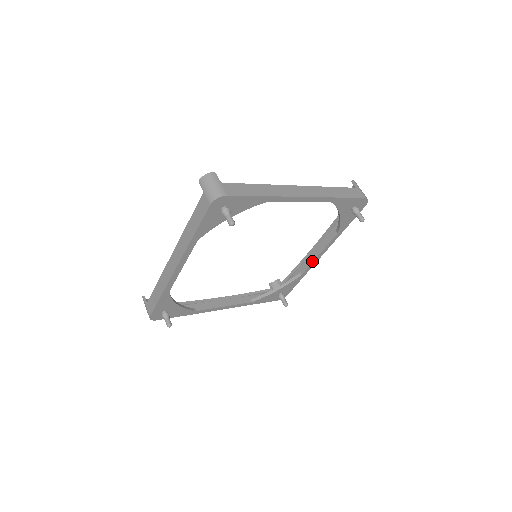
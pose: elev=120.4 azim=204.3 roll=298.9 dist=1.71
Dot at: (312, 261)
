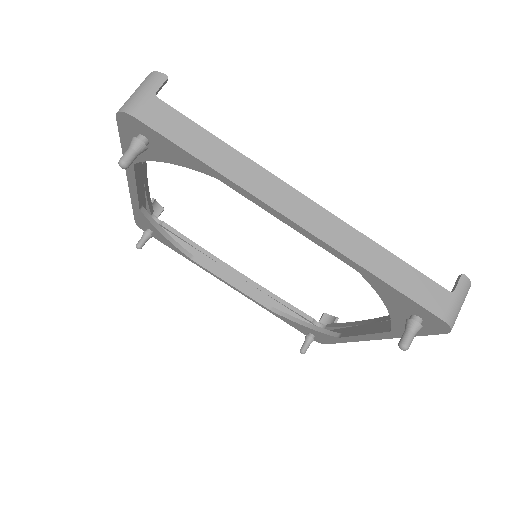
Dot at: (354, 334)
